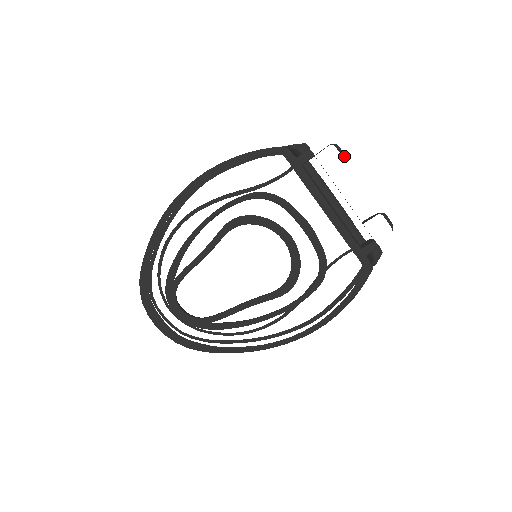
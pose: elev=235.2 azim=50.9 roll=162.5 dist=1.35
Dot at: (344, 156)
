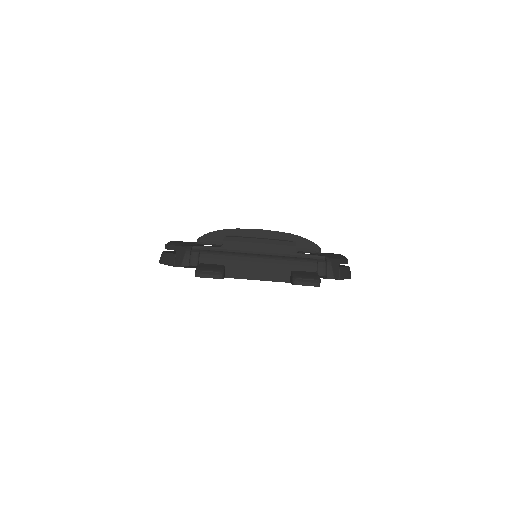
Dot at: (215, 273)
